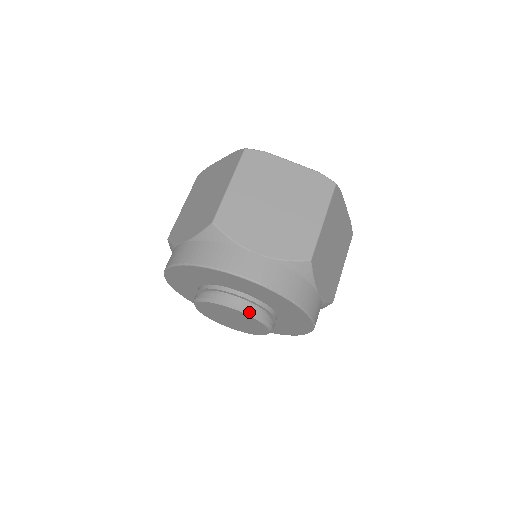
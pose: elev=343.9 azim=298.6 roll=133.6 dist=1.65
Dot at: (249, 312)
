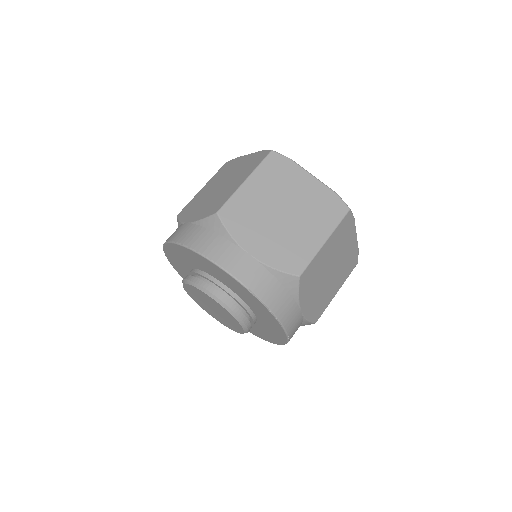
Dot at: (228, 307)
